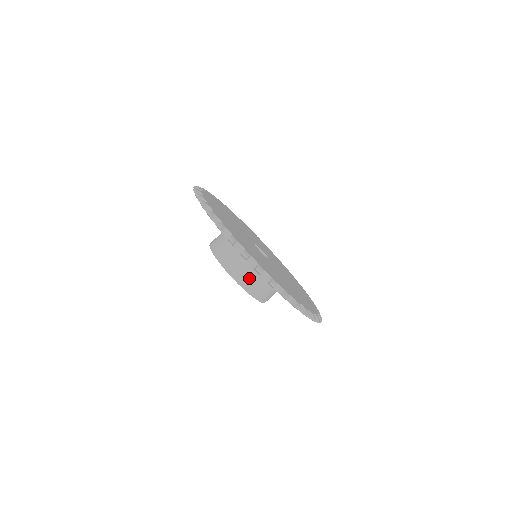
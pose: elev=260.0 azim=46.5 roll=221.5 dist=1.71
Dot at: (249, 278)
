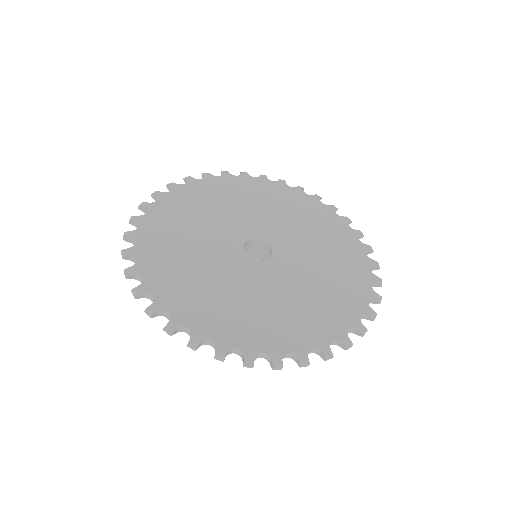
Dot at: occluded
